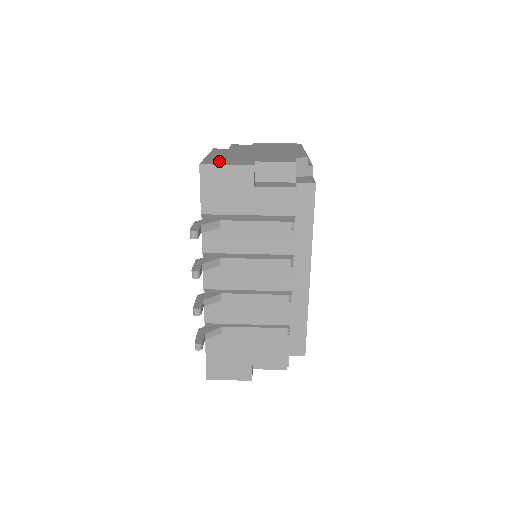
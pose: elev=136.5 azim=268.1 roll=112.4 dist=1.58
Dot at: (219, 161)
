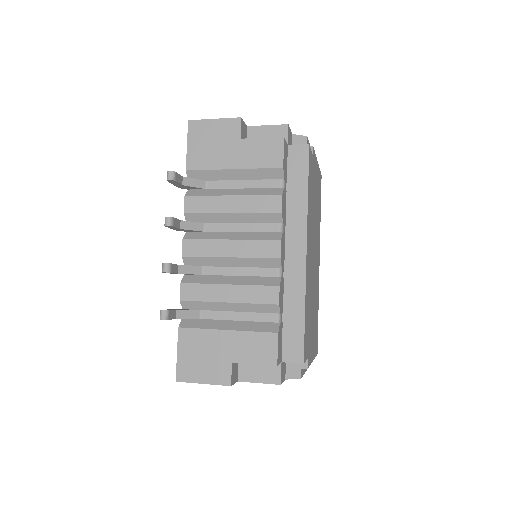
Dot at: occluded
